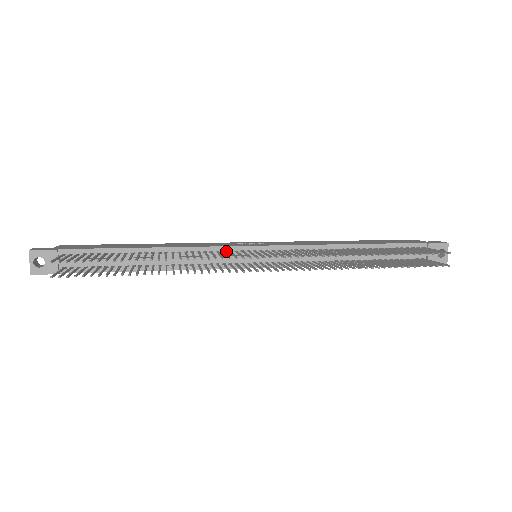
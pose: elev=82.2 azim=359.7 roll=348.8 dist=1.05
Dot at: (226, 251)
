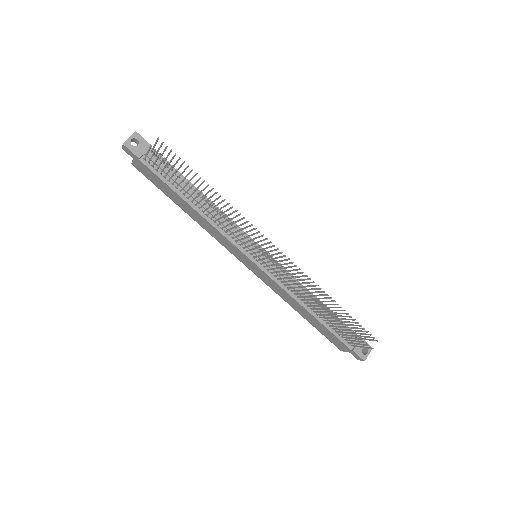
Dot at: (243, 235)
